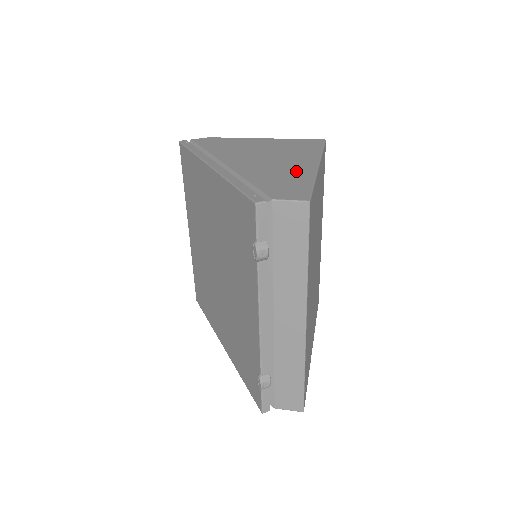
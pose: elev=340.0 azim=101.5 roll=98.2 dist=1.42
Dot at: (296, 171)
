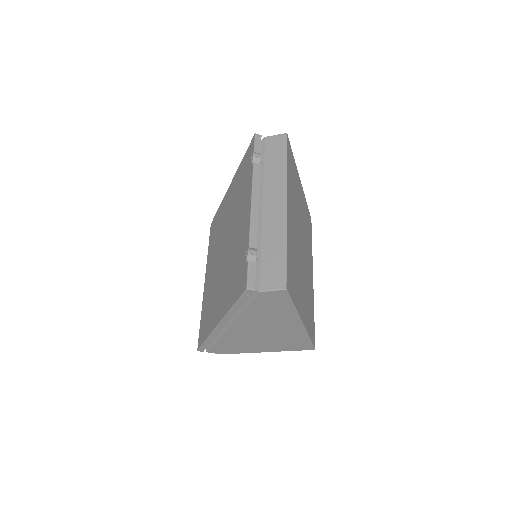
Dot at: occluded
